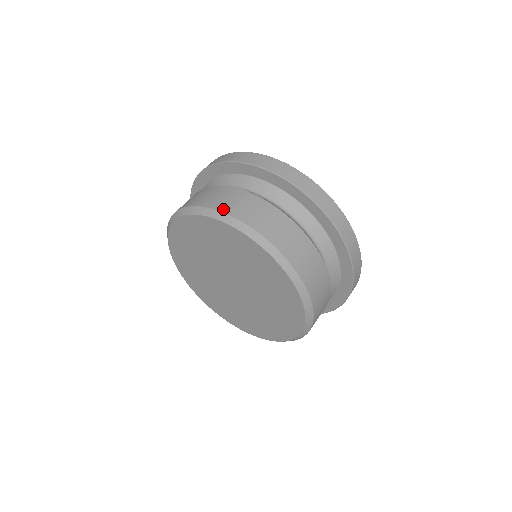
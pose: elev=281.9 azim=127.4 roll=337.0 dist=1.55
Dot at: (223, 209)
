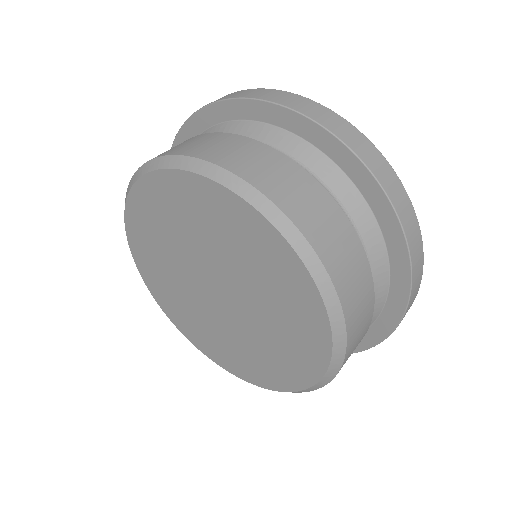
Dot at: (264, 188)
